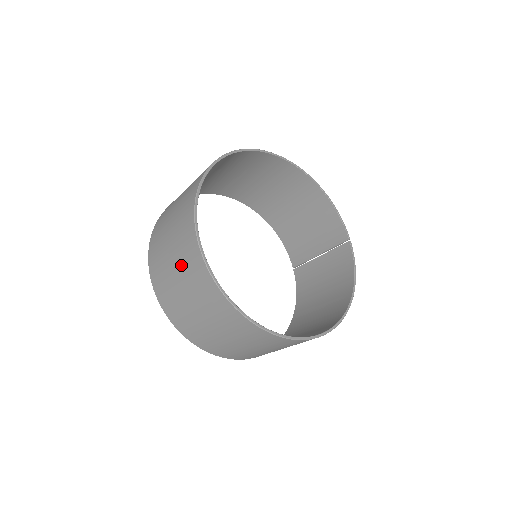
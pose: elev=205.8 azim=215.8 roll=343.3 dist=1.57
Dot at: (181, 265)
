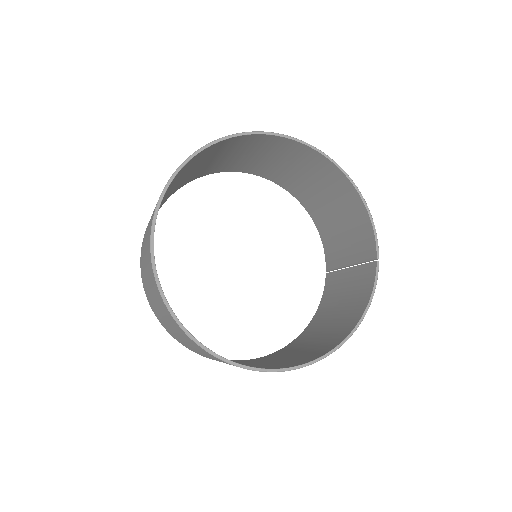
Dot at: (146, 256)
